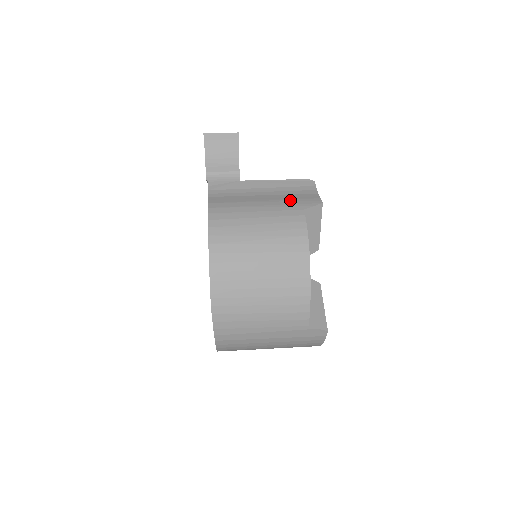
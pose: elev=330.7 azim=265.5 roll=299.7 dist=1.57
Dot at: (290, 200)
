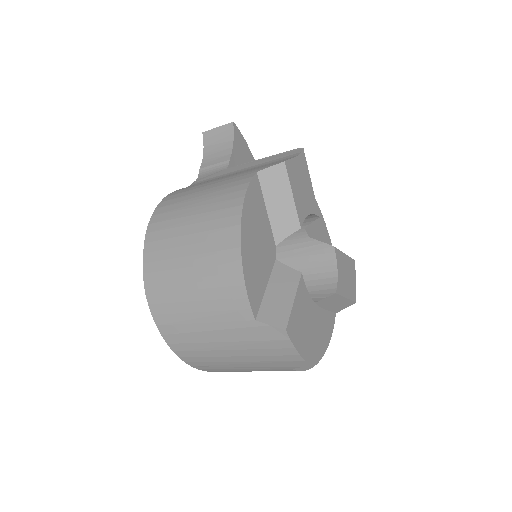
Dot at: occluded
